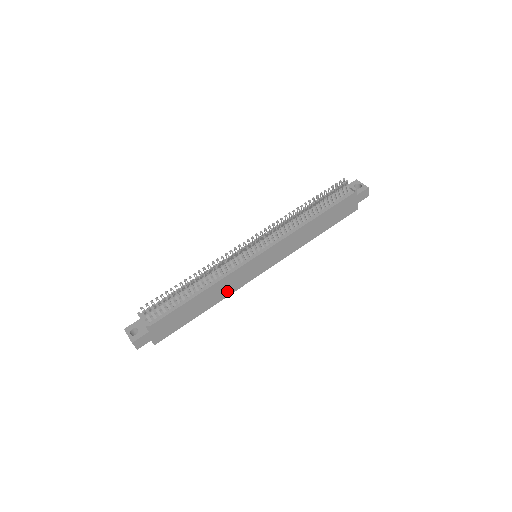
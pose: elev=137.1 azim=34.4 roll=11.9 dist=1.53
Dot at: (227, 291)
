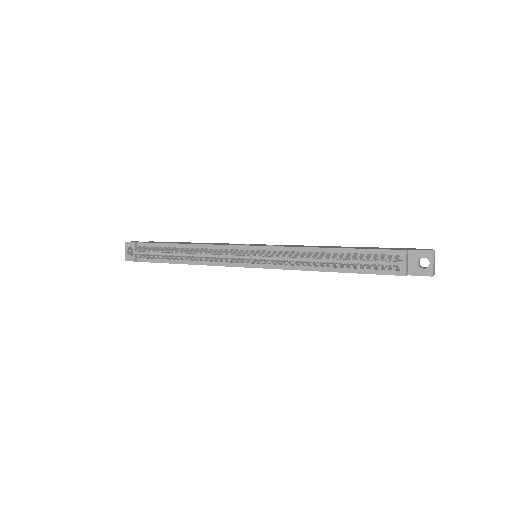
Dot at: occluded
